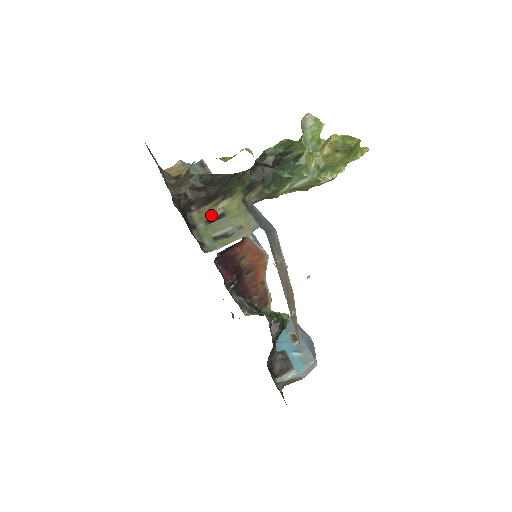
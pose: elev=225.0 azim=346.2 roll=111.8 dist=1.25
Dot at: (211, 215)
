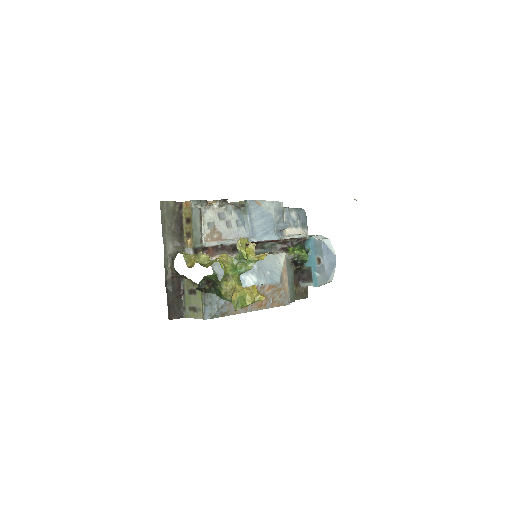
Dot at: (191, 287)
